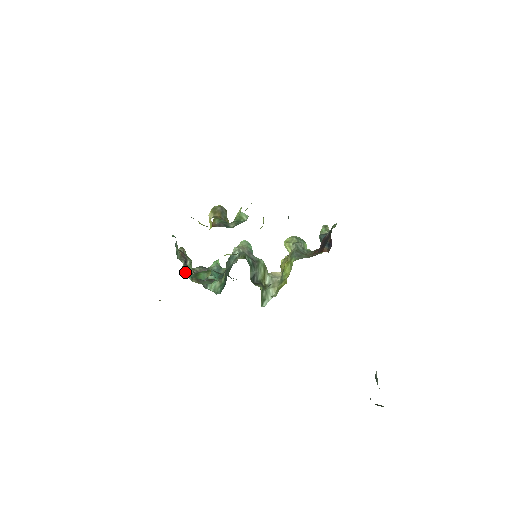
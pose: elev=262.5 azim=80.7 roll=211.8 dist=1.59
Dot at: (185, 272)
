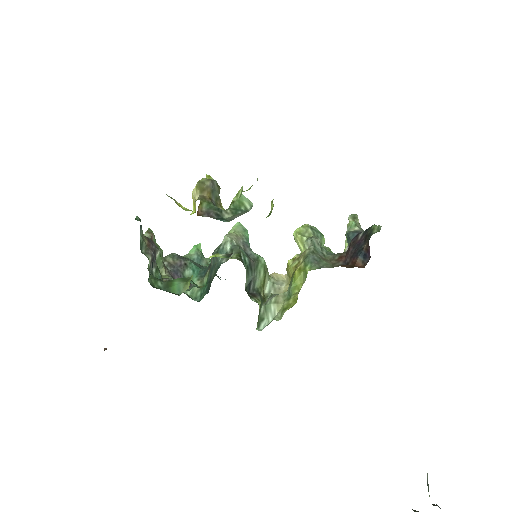
Dot at: (151, 279)
